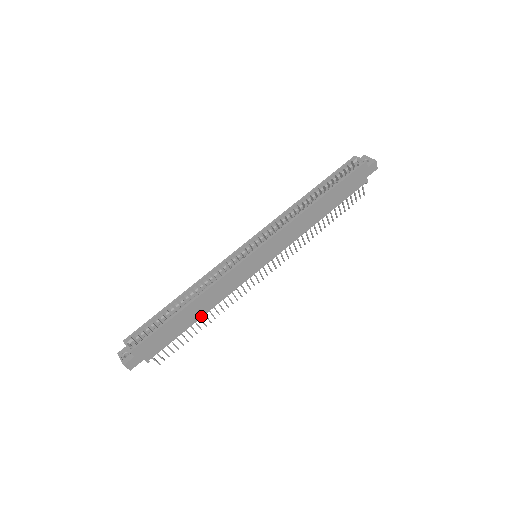
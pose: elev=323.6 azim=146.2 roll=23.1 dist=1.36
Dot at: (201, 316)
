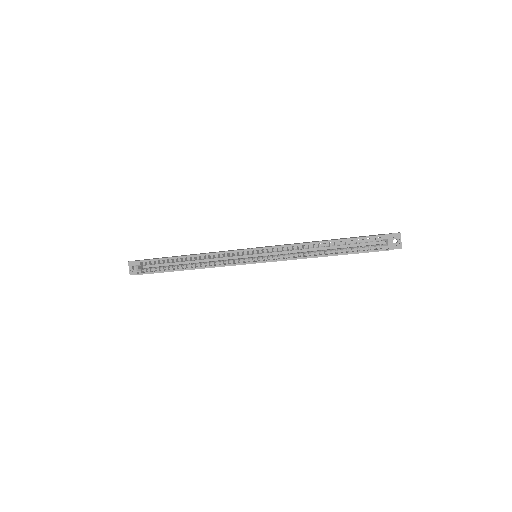
Dot at: occluded
